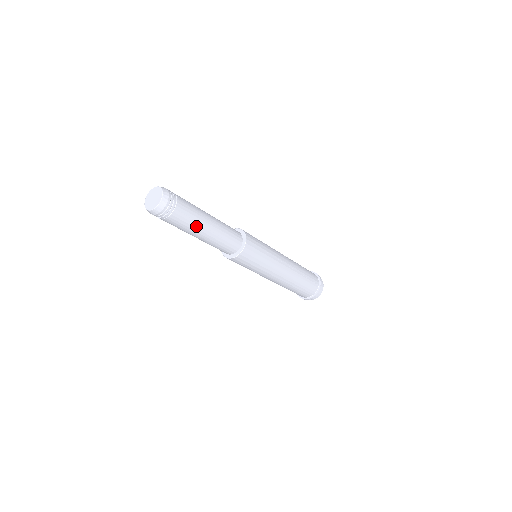
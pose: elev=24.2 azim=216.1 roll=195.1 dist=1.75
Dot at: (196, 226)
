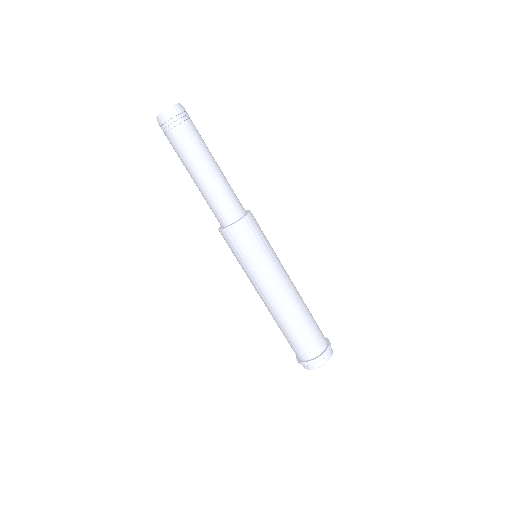
Dot at: (198, 157)
